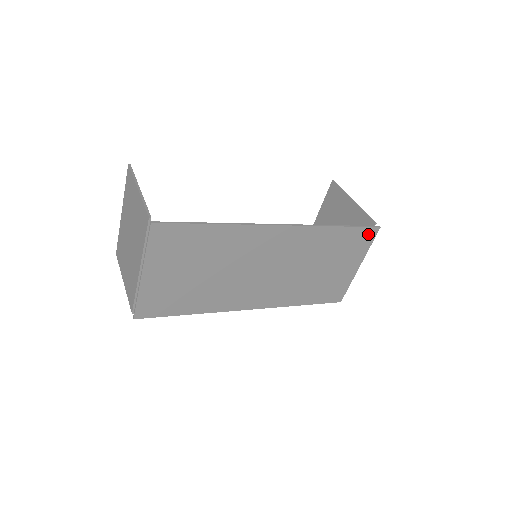
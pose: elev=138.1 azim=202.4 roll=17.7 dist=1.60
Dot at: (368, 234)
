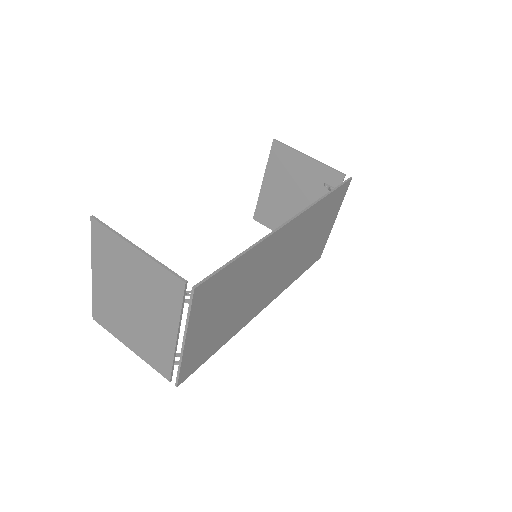
Dot at: (344, 189)
